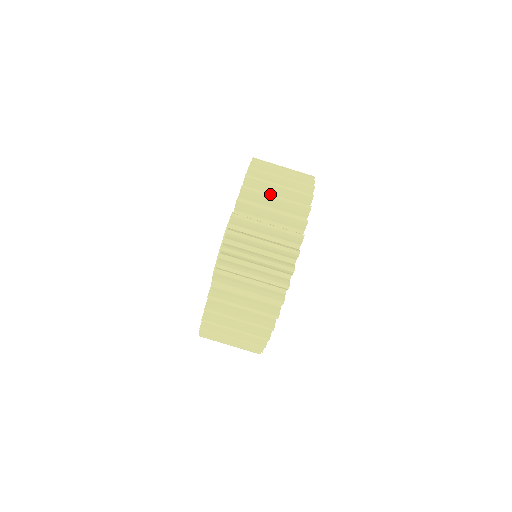
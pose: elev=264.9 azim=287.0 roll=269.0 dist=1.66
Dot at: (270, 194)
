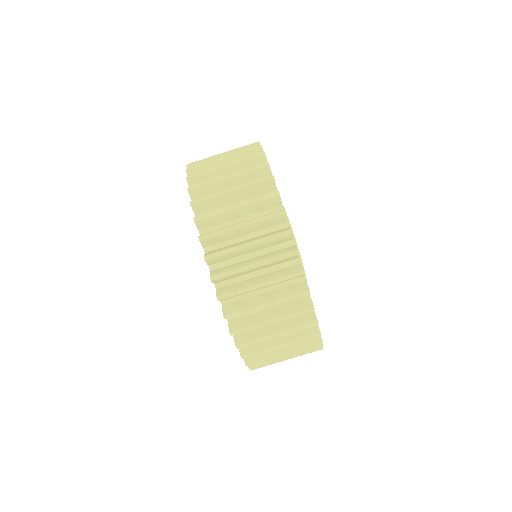
Dot at: (258, 306)
